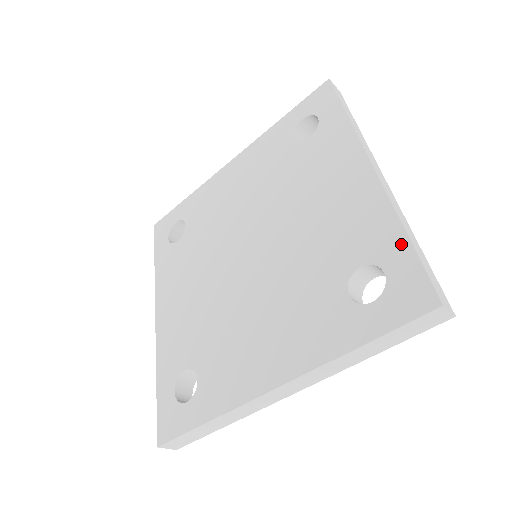
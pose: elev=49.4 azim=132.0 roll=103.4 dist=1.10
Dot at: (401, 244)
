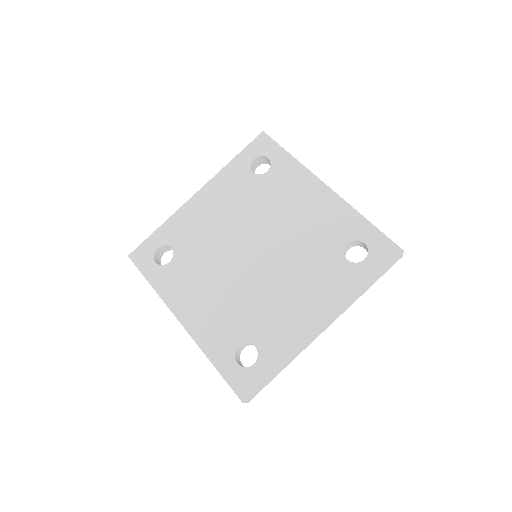
Dot at: (367, 226)
